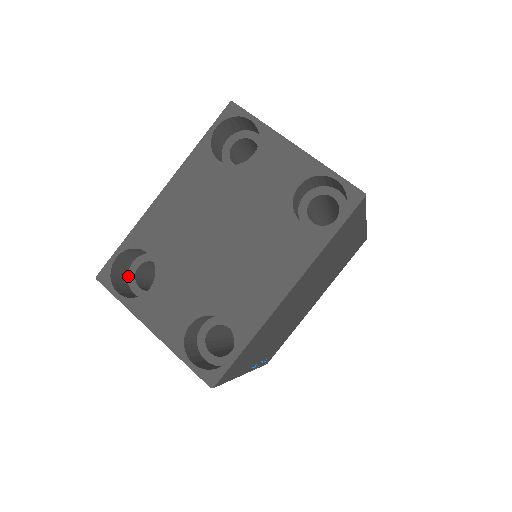
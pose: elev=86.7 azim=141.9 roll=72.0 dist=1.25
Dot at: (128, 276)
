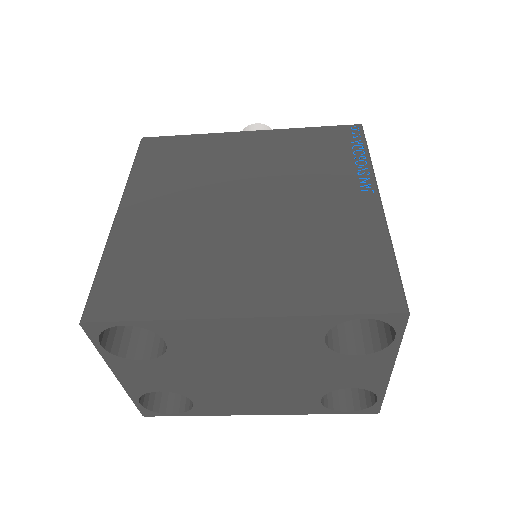
Dot at: occluded
